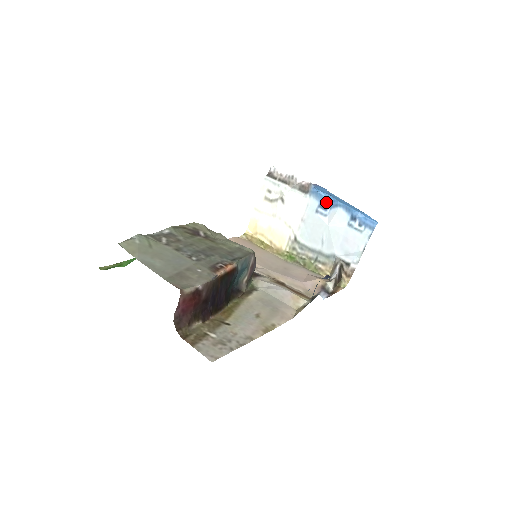
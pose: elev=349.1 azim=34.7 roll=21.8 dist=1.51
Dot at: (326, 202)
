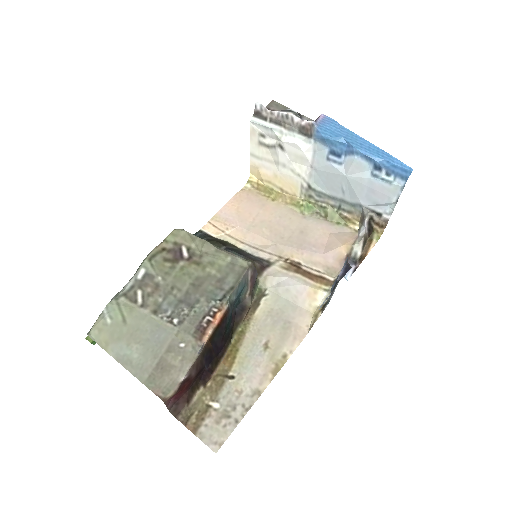
Dot at: (338, 147)
